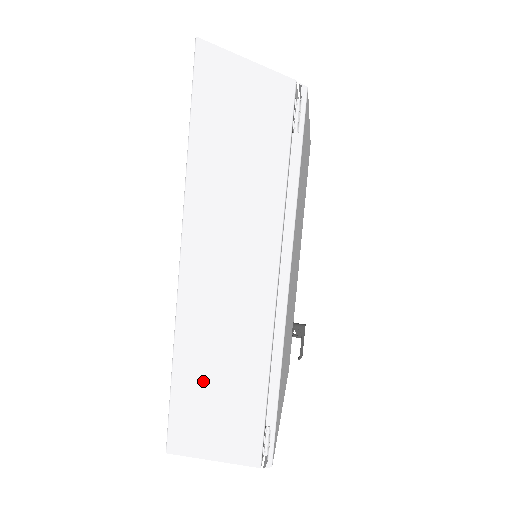
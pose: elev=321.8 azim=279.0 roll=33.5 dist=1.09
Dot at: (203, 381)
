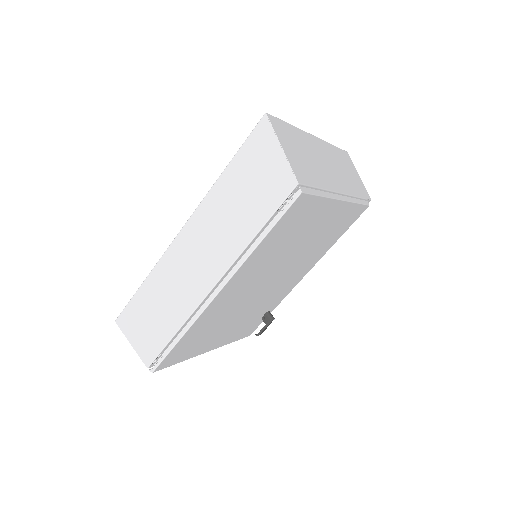
Dot at: (150, 303)
